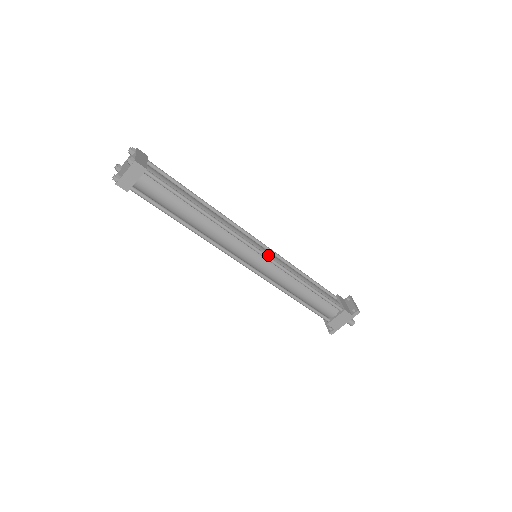
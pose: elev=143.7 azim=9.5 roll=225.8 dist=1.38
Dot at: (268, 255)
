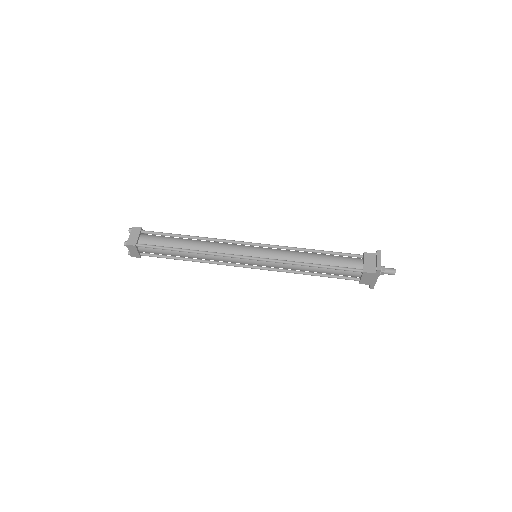
Dot at: (261, 255)
